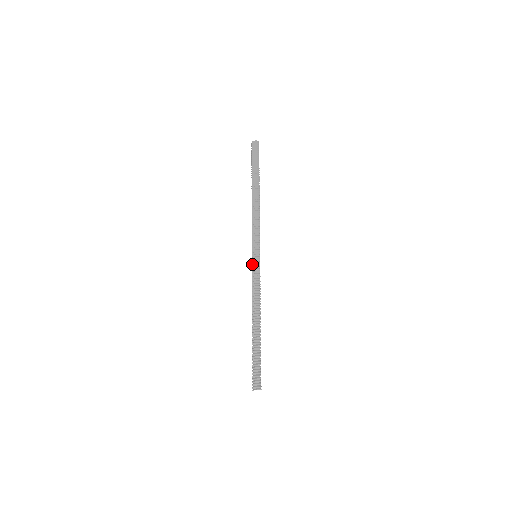
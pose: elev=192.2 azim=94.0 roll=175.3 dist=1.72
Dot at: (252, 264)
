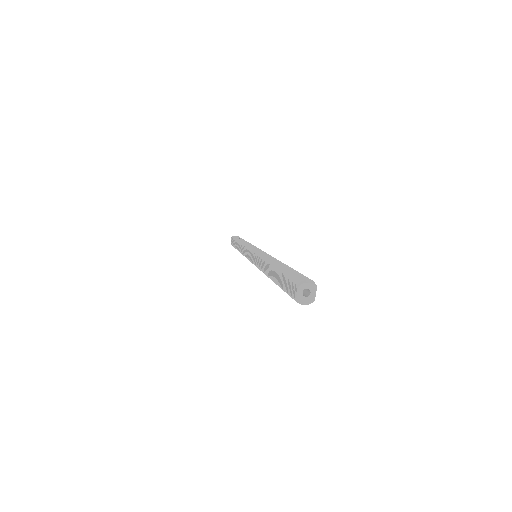
Dot at: (252, 256)
